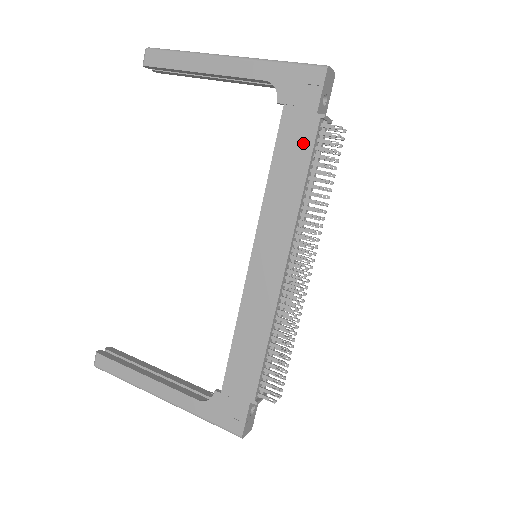
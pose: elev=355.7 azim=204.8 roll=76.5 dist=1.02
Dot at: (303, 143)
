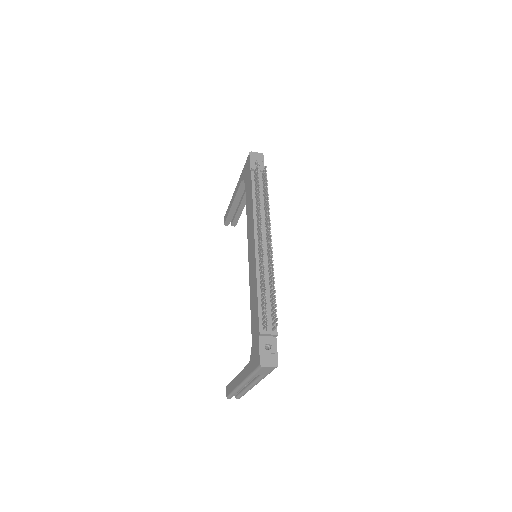
Dot at: (250, 186)
